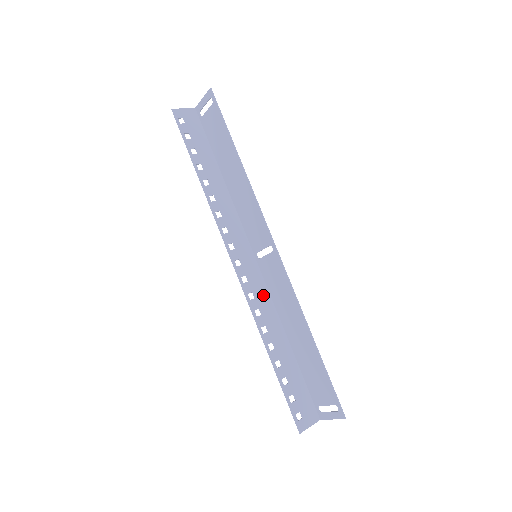
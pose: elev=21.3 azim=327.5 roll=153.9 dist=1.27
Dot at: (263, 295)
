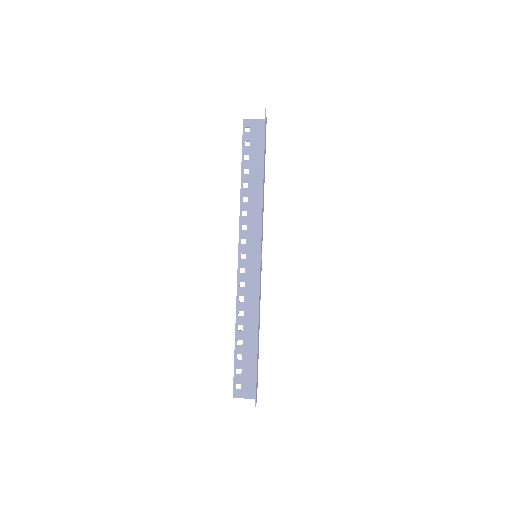
Dot at: (253, 288)
